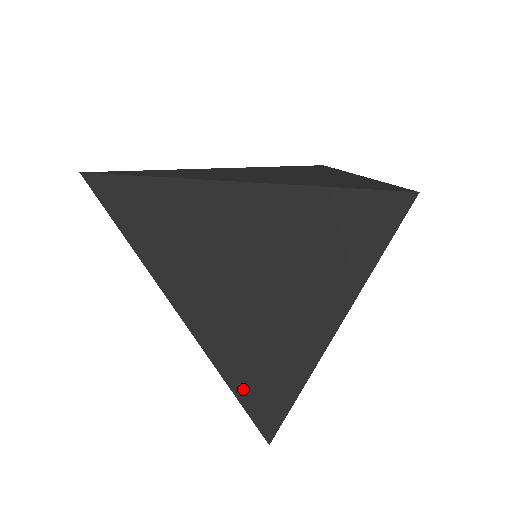
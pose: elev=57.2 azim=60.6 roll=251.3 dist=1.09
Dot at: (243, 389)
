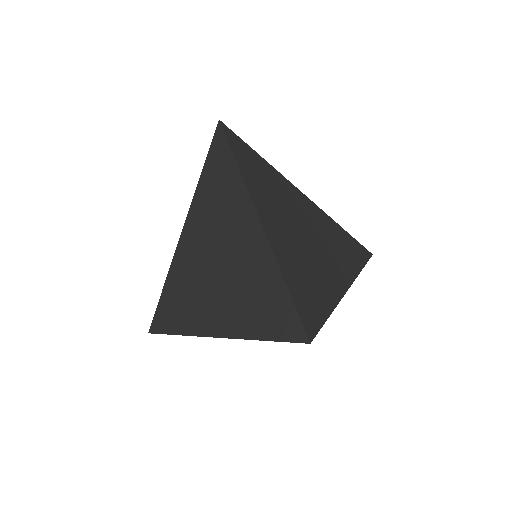
Dot at: (298, 298)
